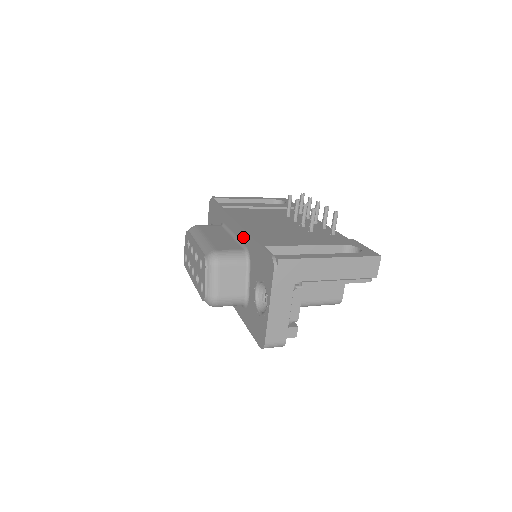
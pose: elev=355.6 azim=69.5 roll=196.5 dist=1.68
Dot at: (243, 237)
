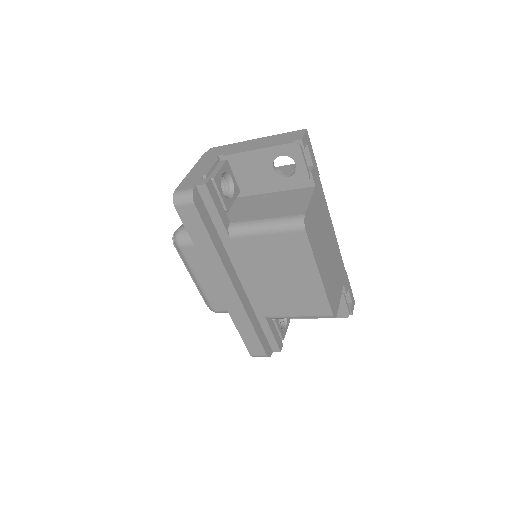
Dot at: occluded
